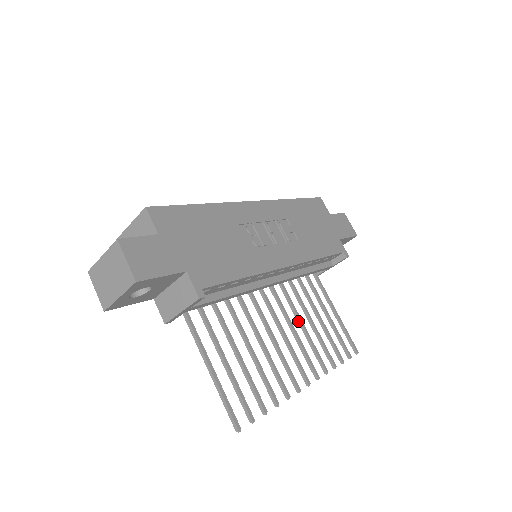
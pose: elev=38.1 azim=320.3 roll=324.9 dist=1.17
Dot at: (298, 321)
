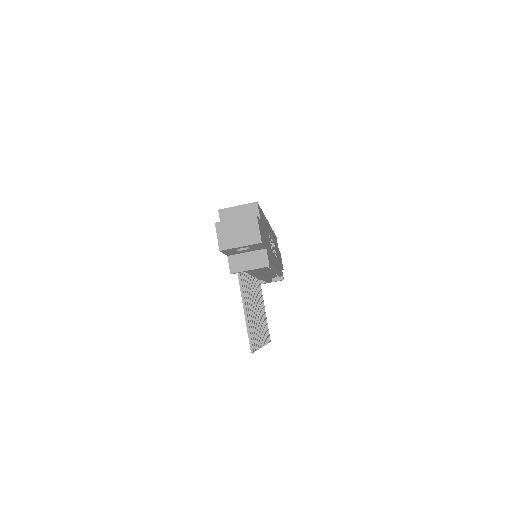
Dot at: (258, 307)
